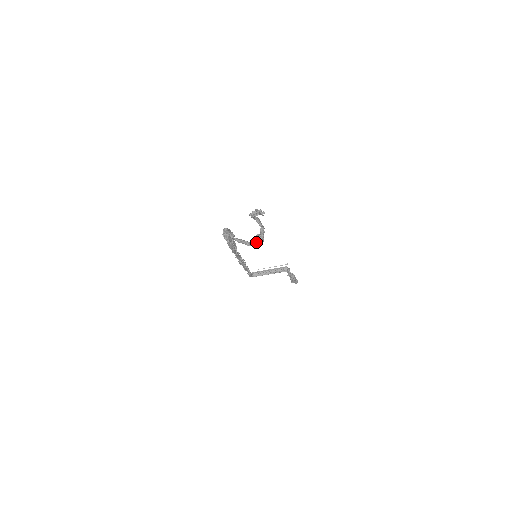
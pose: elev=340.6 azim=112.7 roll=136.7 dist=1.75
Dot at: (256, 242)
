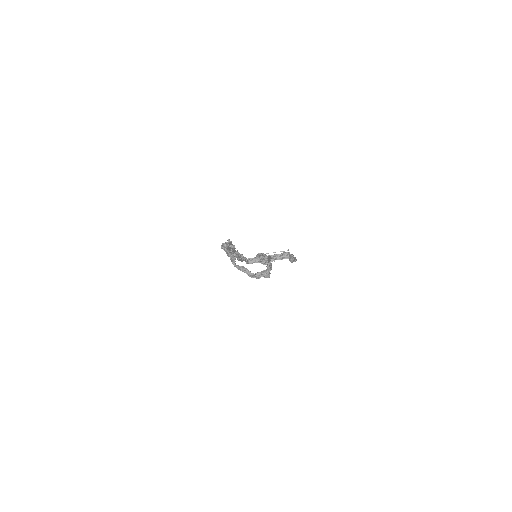
Dot at: occluded
